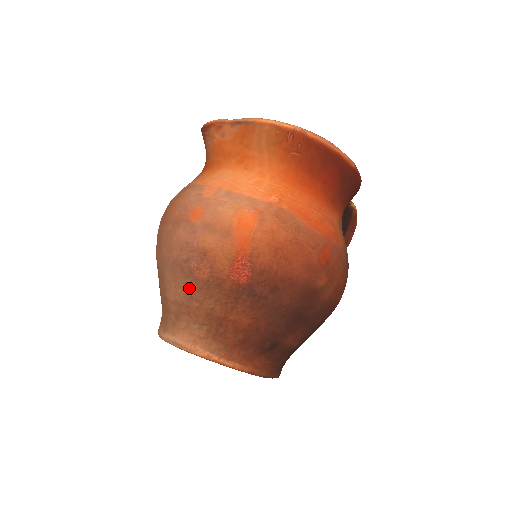
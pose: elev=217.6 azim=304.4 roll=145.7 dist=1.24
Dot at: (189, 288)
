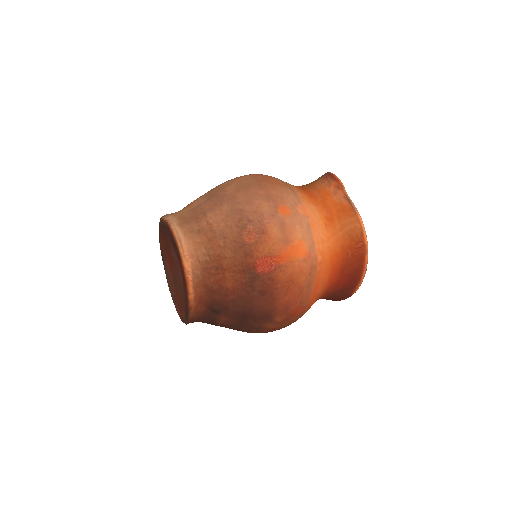
Dot at: (230, 232)
